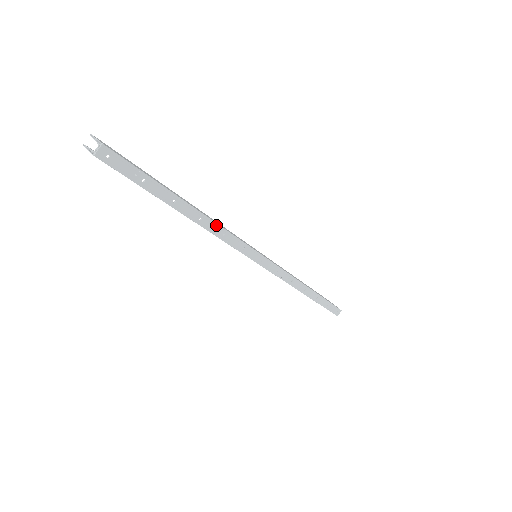
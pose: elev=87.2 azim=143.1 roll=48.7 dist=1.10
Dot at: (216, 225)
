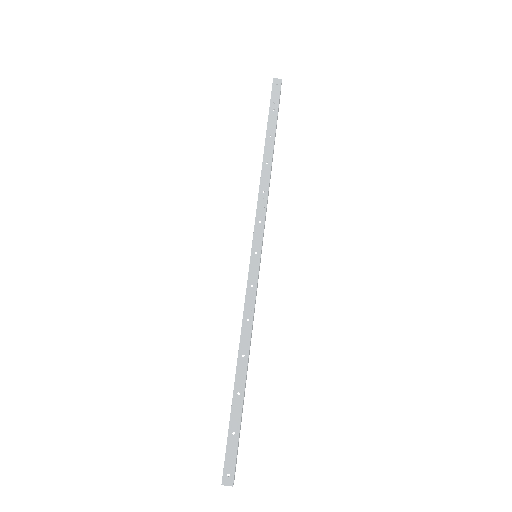
Dot at: (268, 180)
